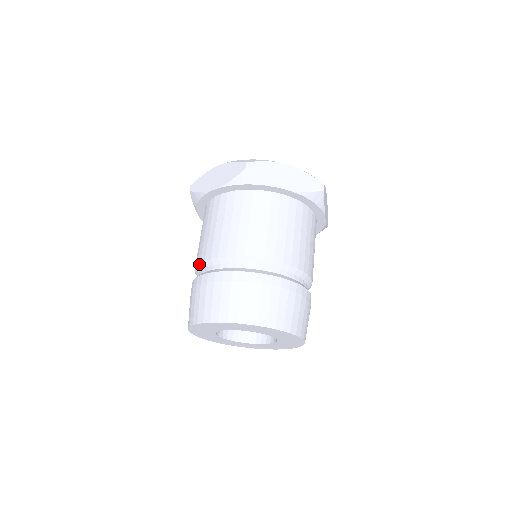
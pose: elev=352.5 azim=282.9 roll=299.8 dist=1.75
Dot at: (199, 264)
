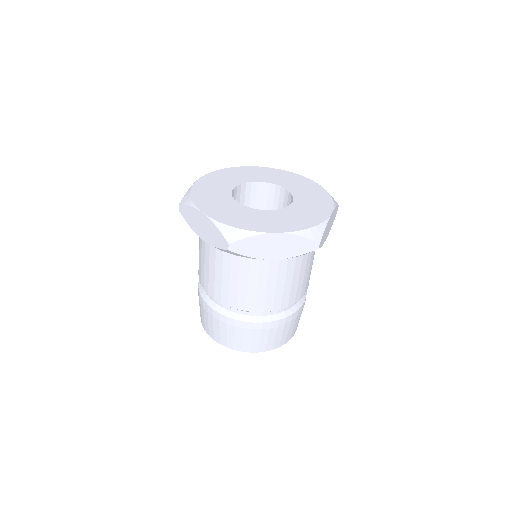
Dot at: occluded
